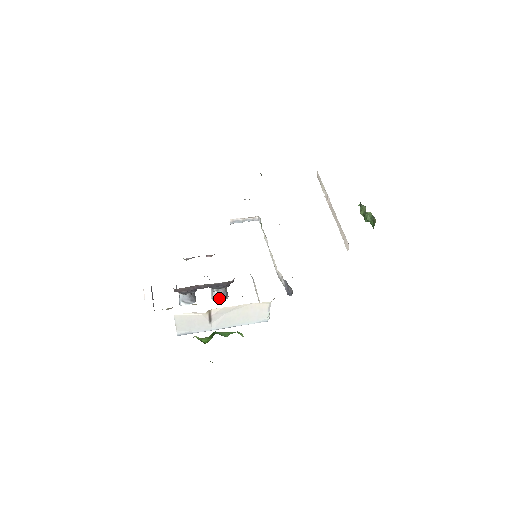
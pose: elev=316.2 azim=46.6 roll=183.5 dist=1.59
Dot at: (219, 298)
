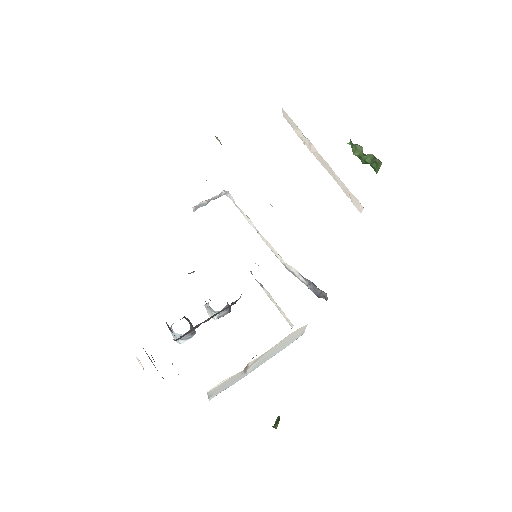
Dot at: (222, 316)
